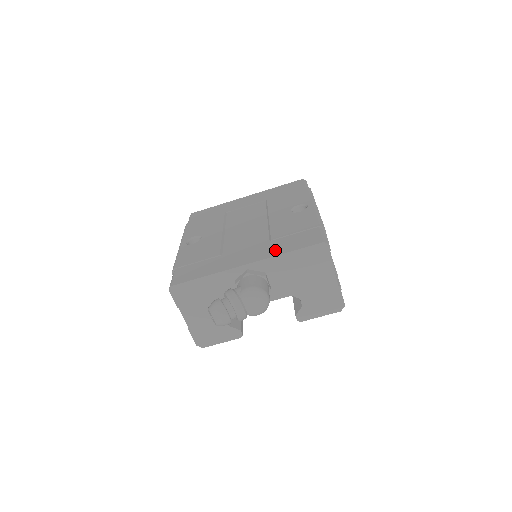
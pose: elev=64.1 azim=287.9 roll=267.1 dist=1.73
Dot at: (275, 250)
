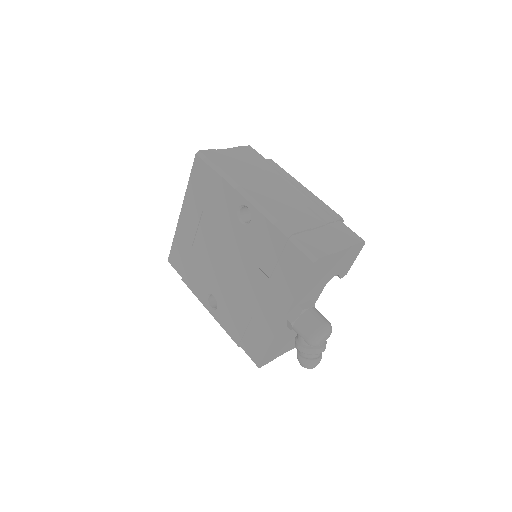
Dot at: (286, 292)
